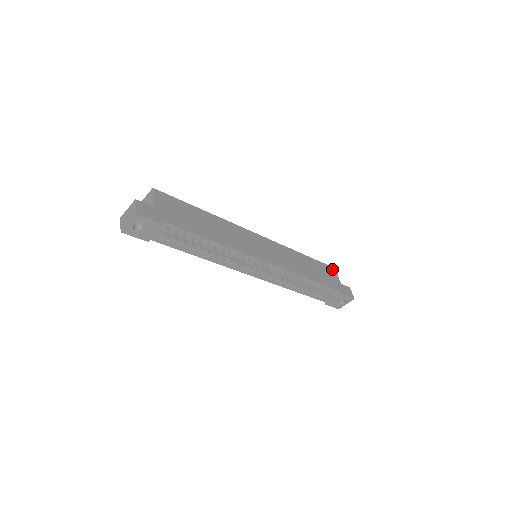
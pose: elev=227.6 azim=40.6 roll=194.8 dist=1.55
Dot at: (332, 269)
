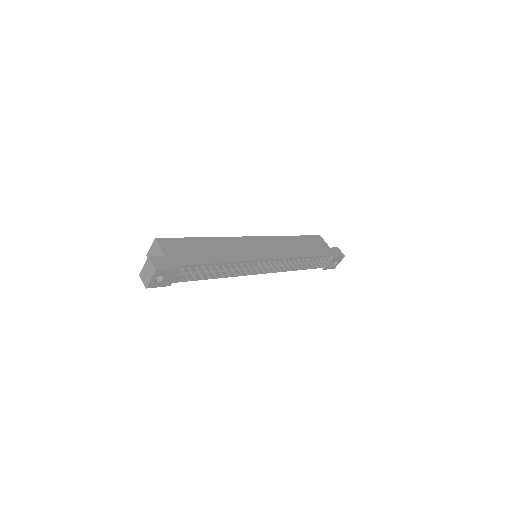
Dot at: (318, 237)
